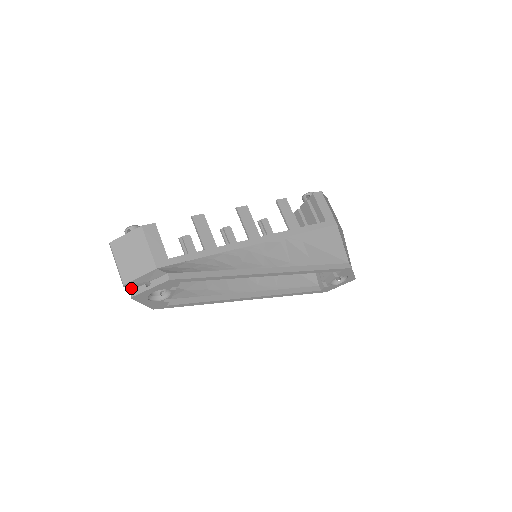
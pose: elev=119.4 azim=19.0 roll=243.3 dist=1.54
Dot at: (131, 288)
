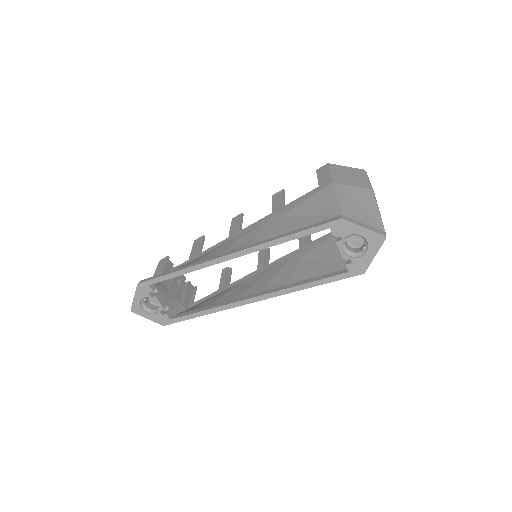
Dot at: occluded
